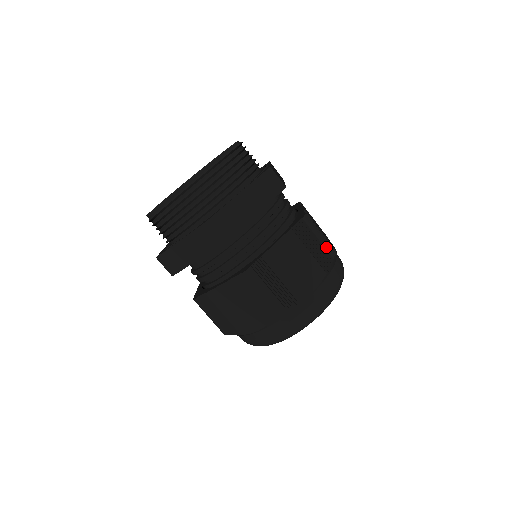
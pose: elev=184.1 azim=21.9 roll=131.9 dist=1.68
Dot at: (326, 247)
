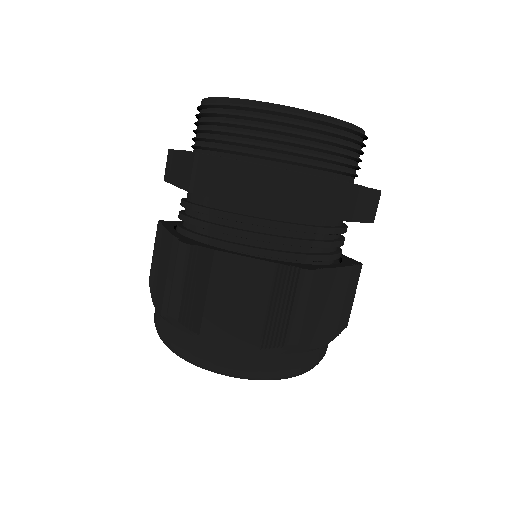
Dot at: (291, 326)
